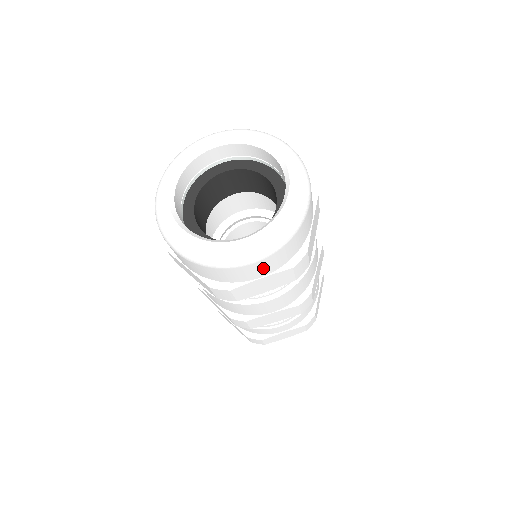
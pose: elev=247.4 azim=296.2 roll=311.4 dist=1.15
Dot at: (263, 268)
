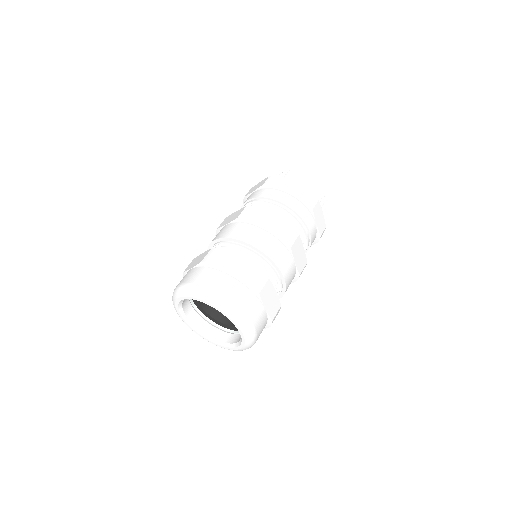
Dot at: occluded
